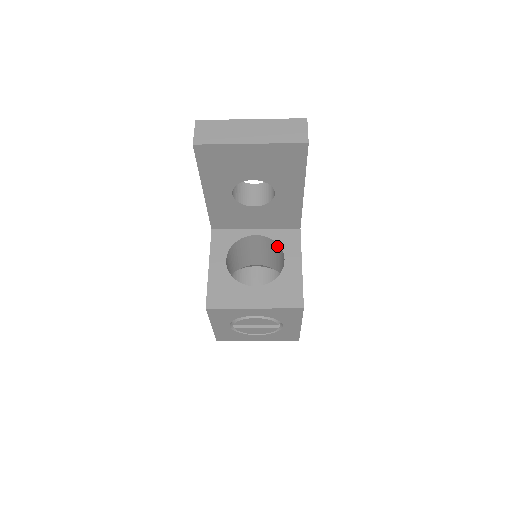
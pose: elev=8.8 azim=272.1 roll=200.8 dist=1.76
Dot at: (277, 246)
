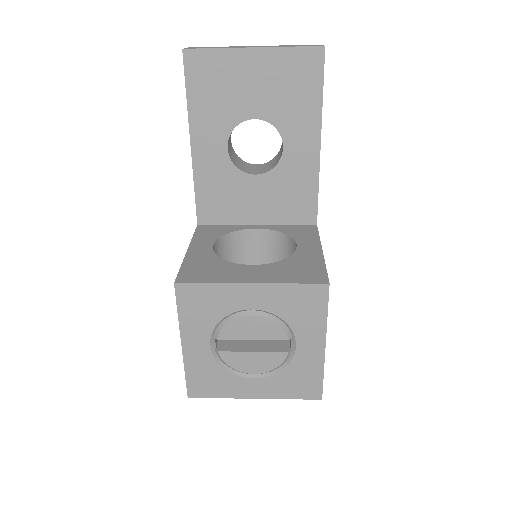
Dot at: (286, 240)
